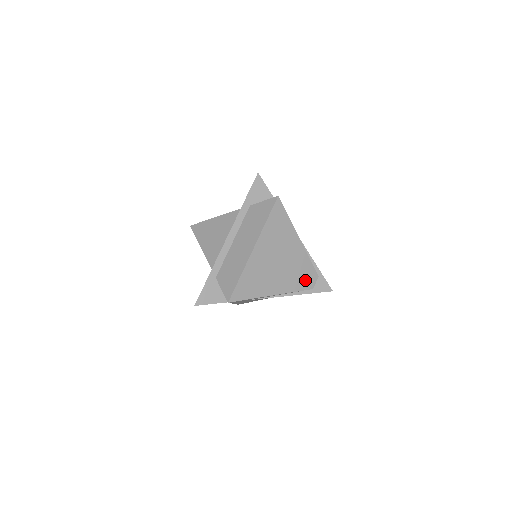
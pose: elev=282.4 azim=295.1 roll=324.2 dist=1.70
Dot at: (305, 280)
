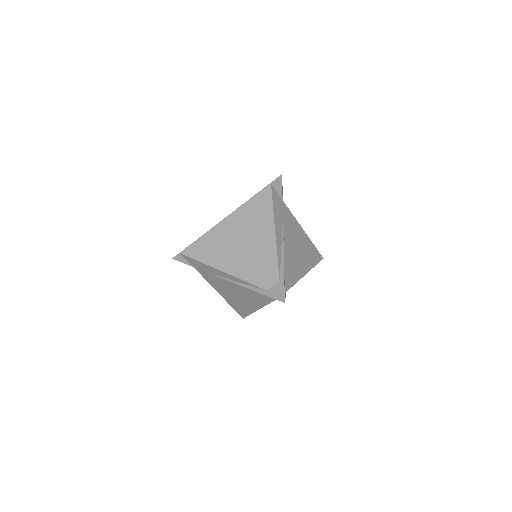
Dot at: (262, 276)
